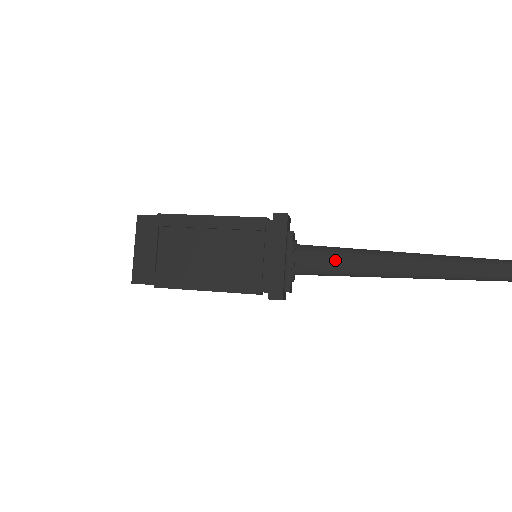
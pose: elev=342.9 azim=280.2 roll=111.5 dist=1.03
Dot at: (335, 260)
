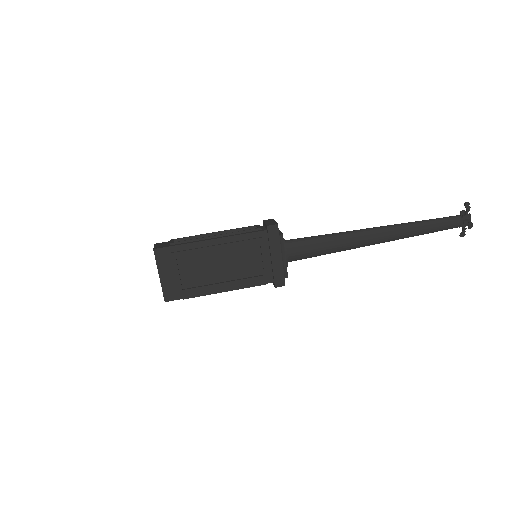
Dot at: (315, 247)
